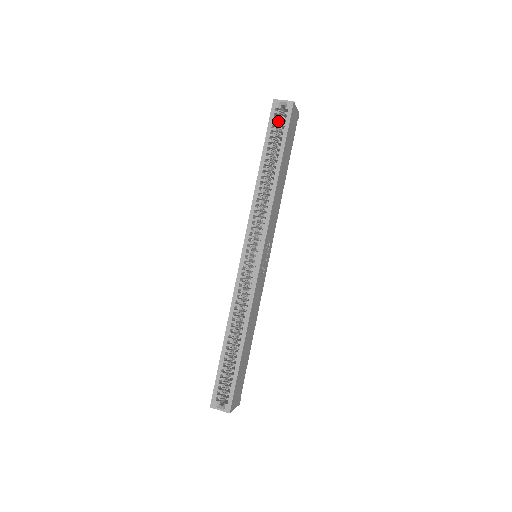
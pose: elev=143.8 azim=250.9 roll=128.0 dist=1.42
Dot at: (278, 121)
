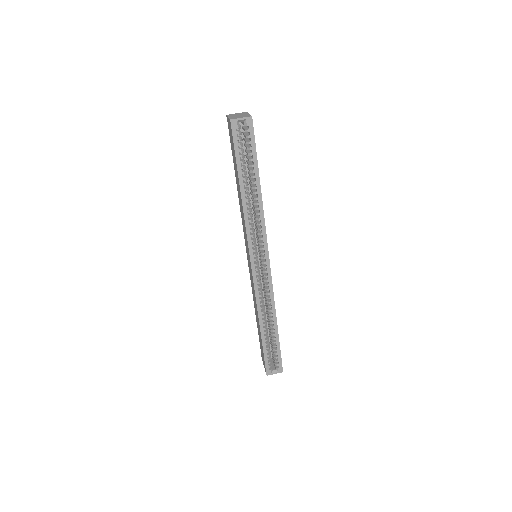
Dot at: (240, 138)
